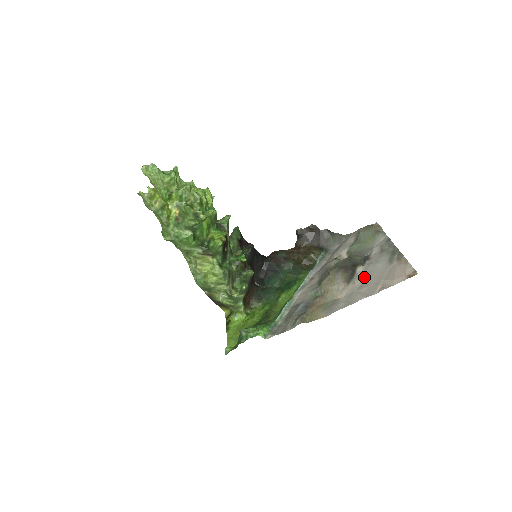
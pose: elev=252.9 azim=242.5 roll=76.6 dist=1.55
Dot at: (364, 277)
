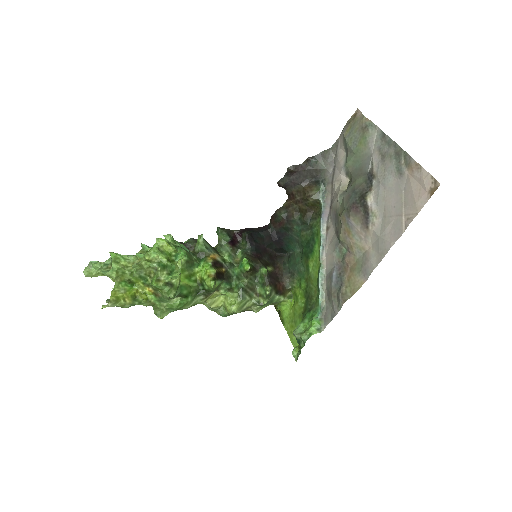
Dot at: (380, 210)
